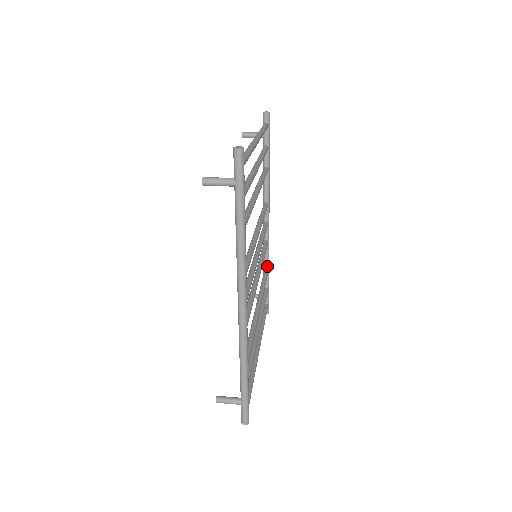
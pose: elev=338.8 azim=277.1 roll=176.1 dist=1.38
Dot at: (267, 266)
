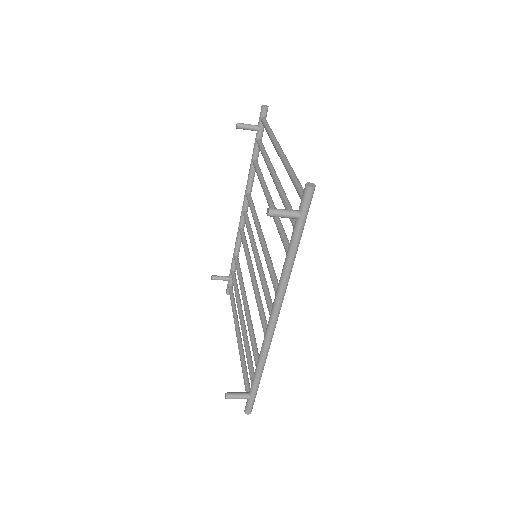
Dot at: (238, 252)
